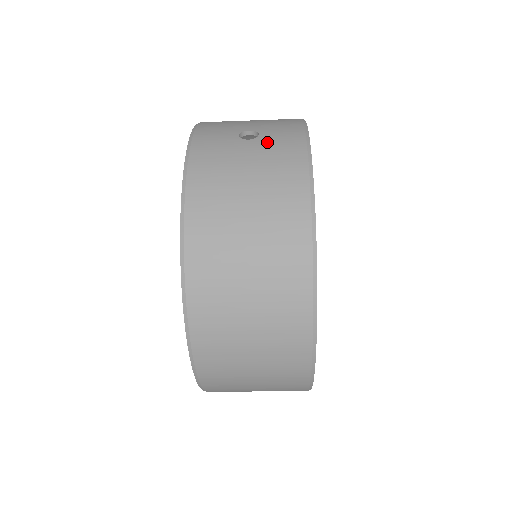
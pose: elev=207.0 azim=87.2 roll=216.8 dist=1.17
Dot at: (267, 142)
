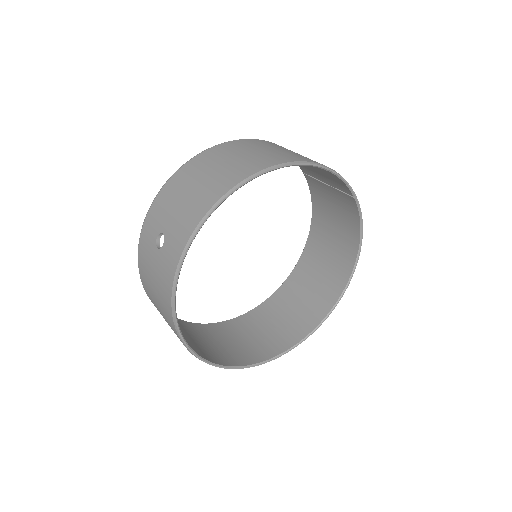
Dot at: (162, 259)
